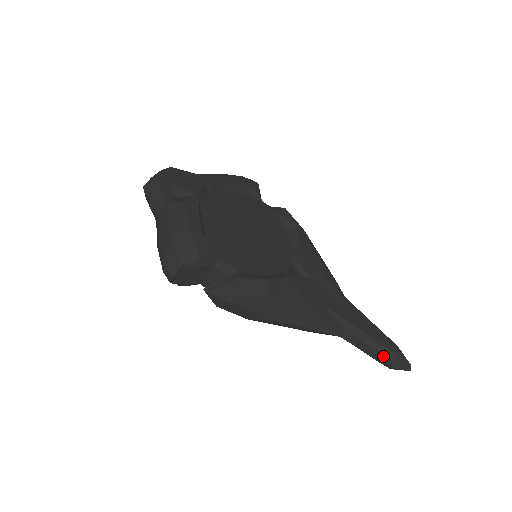
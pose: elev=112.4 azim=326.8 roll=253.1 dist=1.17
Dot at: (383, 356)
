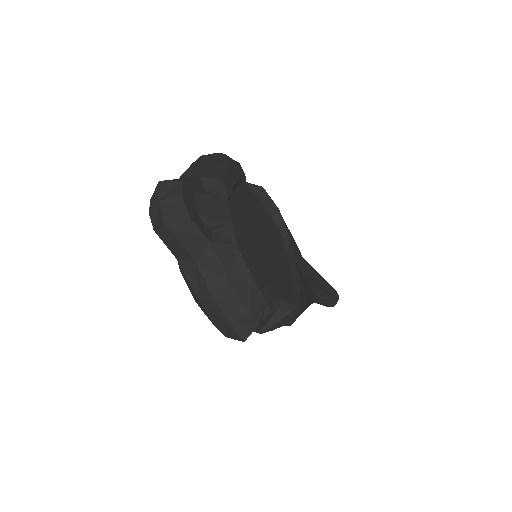
Dot at: (330, 302)
